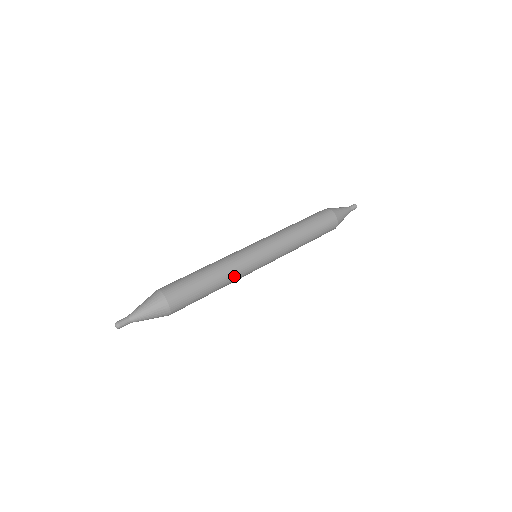
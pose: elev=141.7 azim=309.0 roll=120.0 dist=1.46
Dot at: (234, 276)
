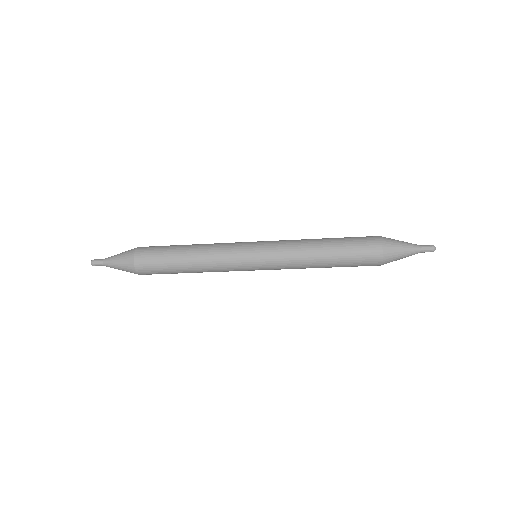
Dot at: (212, 254)
